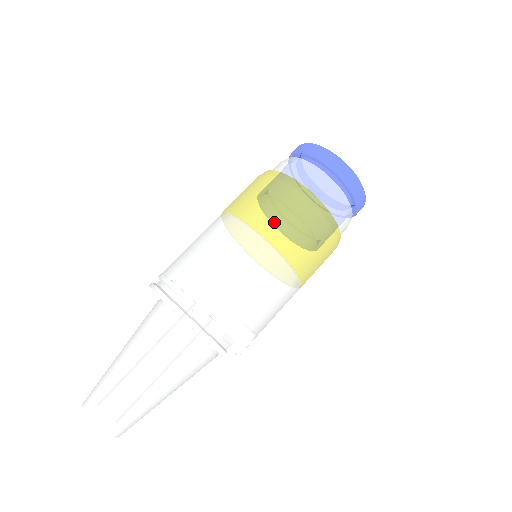
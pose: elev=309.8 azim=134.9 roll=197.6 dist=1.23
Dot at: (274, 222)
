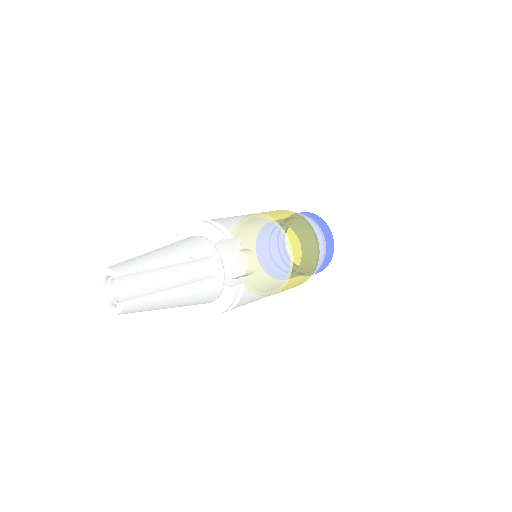
Dot at: (270, 213)
